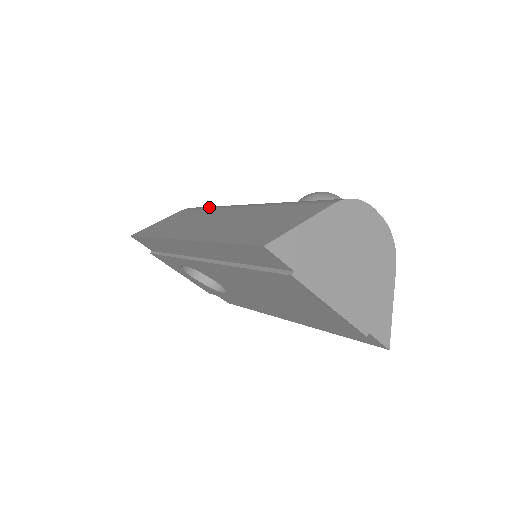
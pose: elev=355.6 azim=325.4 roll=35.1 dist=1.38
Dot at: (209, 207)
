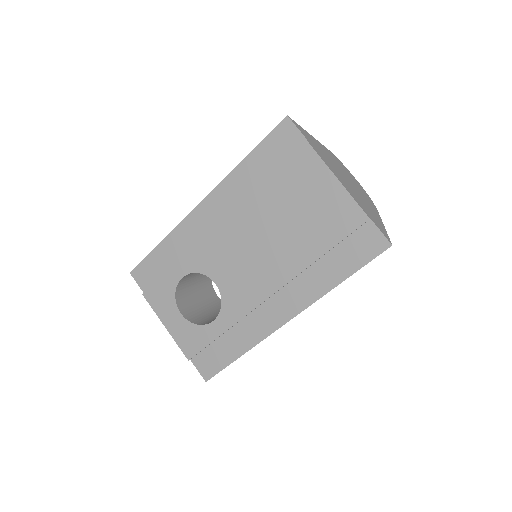
Dot at: occluded
